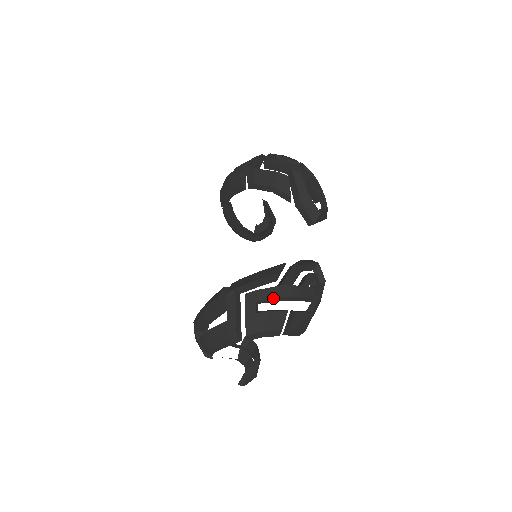
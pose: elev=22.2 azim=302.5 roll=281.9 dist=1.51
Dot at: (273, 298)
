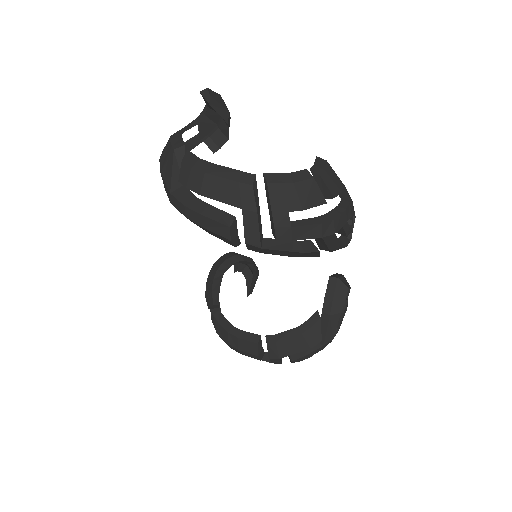
Dot at: occluded
